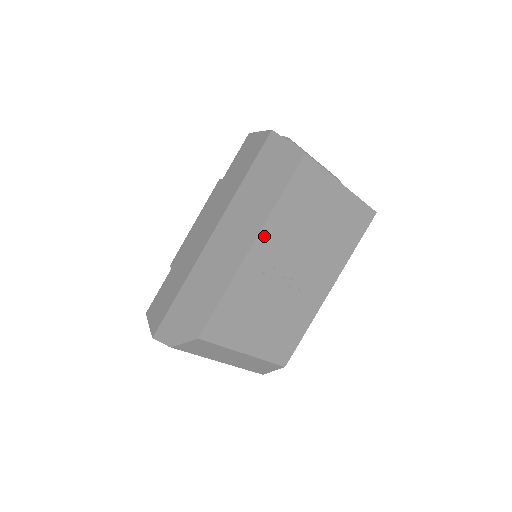
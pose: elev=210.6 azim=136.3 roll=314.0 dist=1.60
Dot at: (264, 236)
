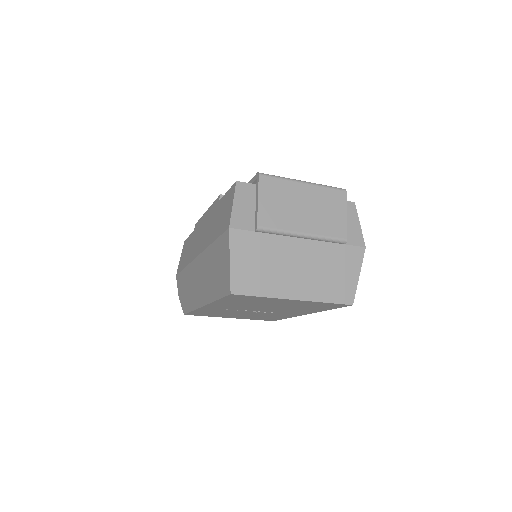
Dot at: (213, 305)
